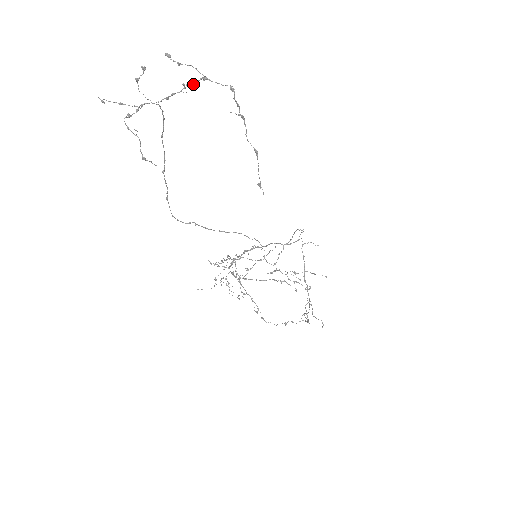
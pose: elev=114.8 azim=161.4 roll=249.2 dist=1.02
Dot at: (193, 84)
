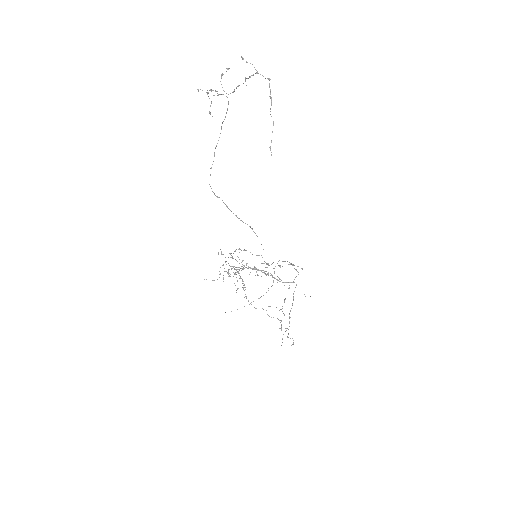
Dot at: (250, 77)
